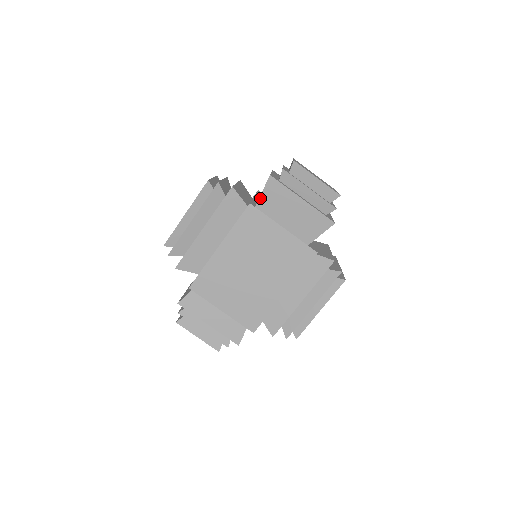
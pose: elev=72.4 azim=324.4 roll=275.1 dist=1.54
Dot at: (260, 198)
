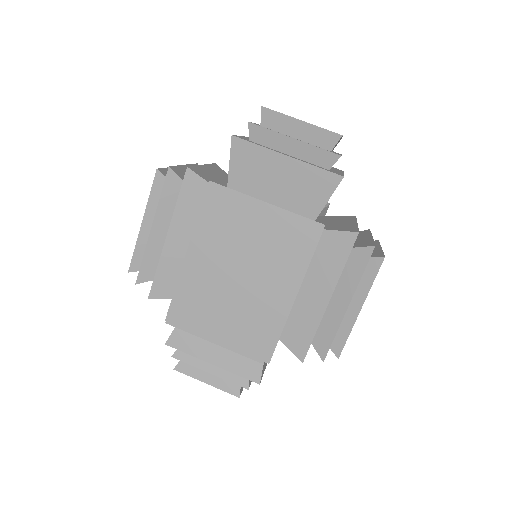
Dot at: (229, 172)
